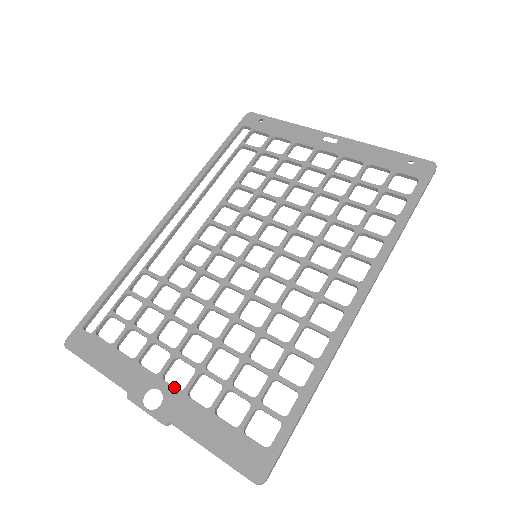
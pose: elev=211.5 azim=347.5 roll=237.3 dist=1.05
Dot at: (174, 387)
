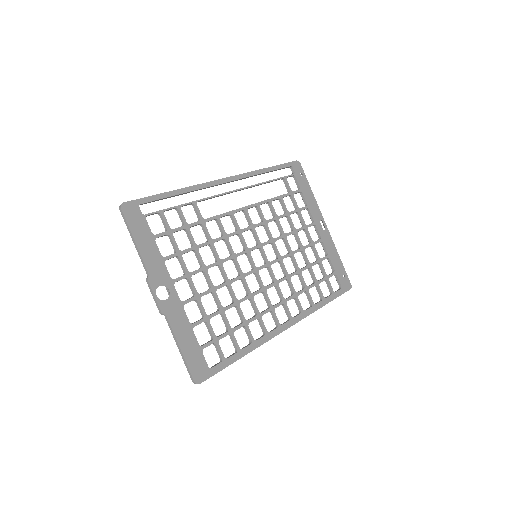
Dot at: (178, 296)
